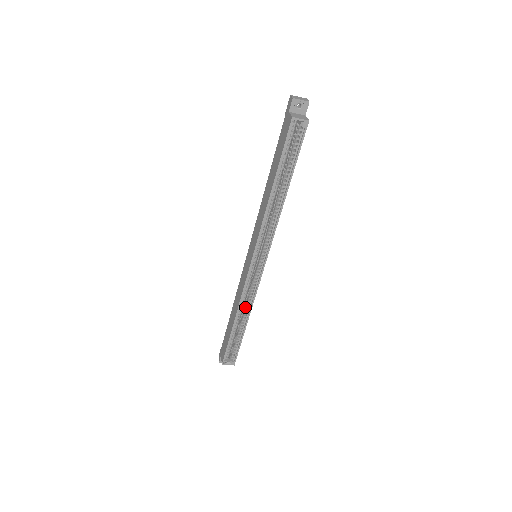
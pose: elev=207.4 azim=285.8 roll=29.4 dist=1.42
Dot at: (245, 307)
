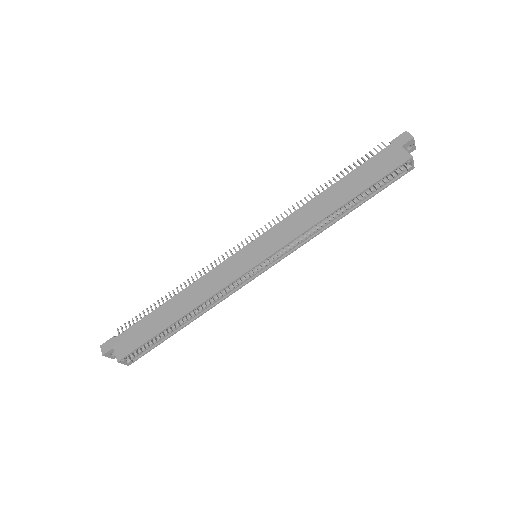
Dot at: occluded
